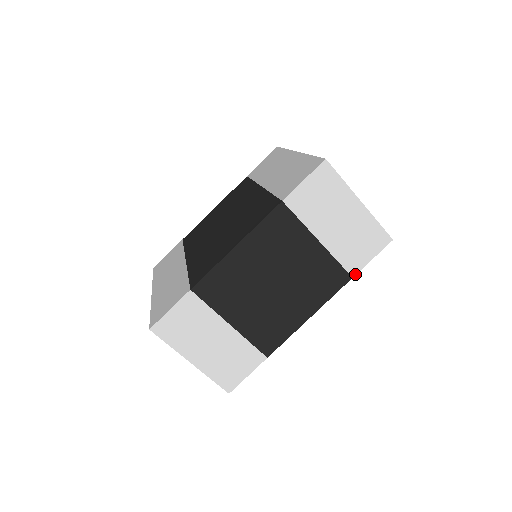
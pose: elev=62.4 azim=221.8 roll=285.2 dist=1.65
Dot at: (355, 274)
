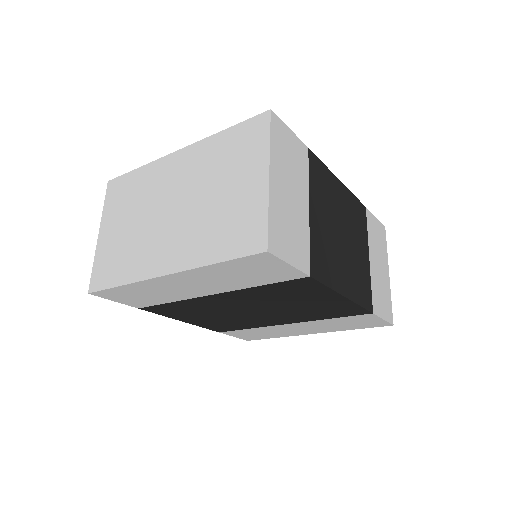
Dot at: (374, 313)
